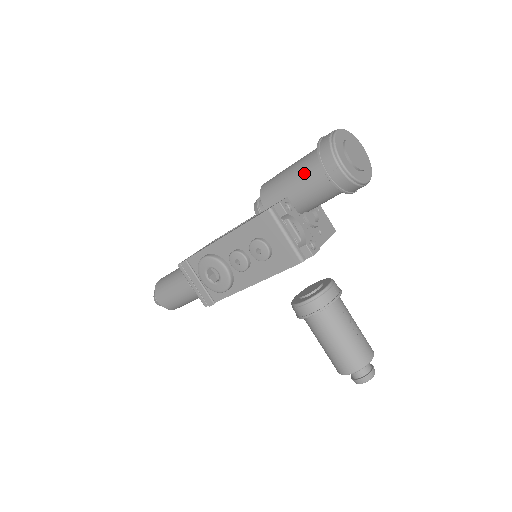
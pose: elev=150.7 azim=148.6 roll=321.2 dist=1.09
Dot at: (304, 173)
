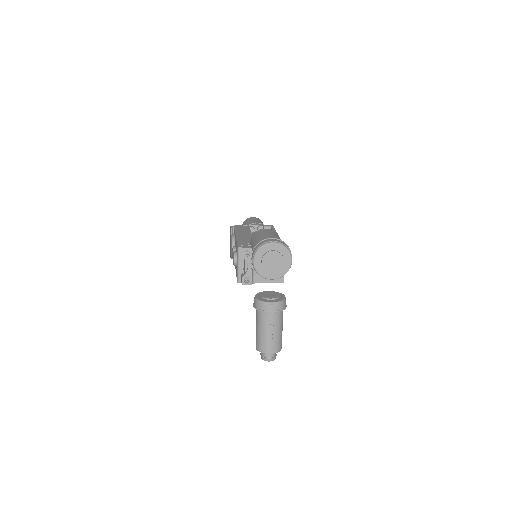
Dot at: occluded
